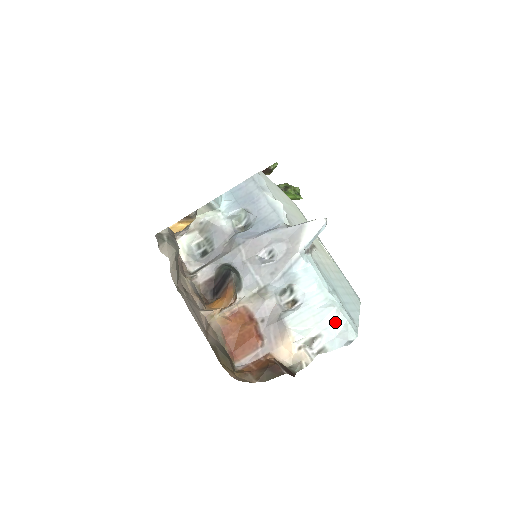
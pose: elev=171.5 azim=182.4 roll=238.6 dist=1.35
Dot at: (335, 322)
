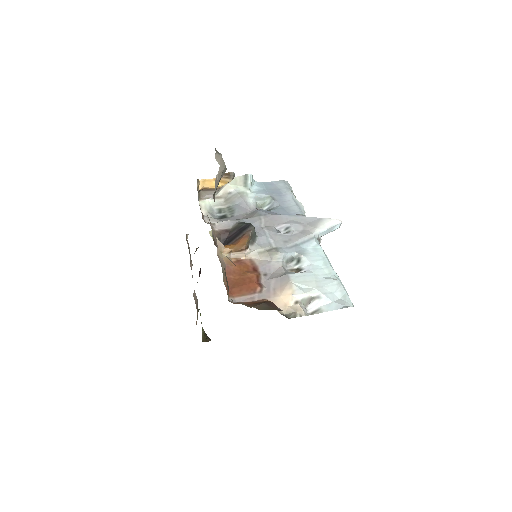
Dot at: (335, 291)
